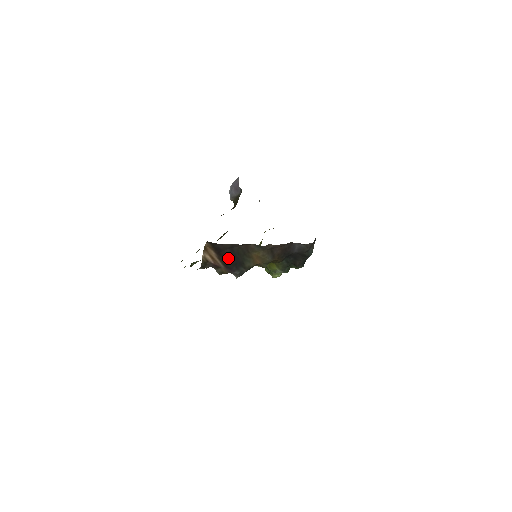
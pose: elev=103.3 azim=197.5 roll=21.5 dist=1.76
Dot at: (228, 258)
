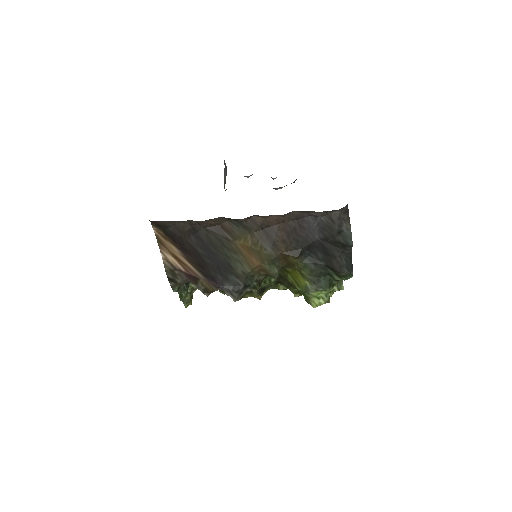
Dot at: (200, 256)
